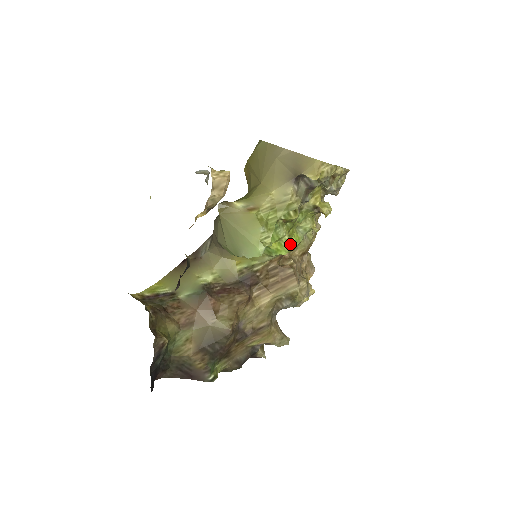
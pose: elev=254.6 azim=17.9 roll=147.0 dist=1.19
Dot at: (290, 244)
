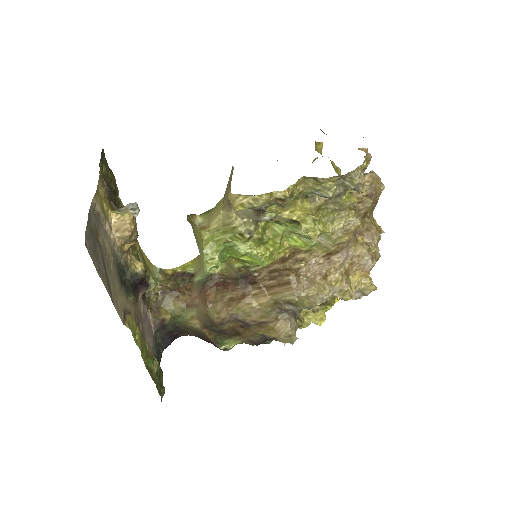
Dot at: (267, 257)
